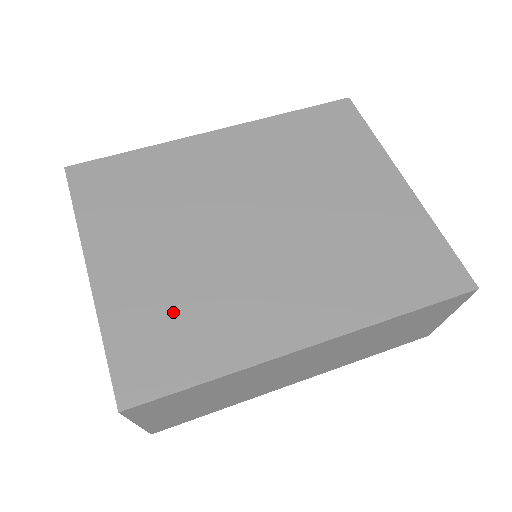
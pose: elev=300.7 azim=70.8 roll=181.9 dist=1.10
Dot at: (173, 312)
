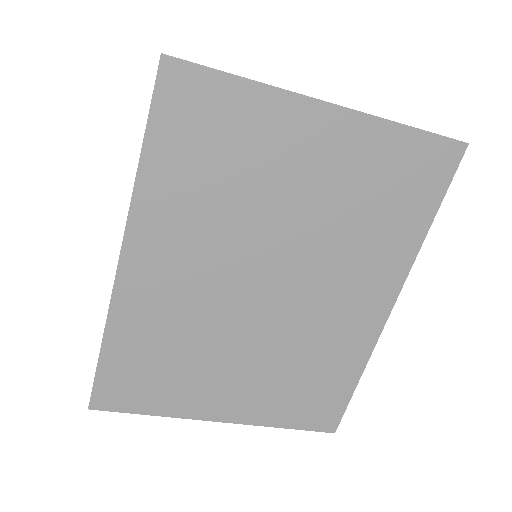
Dot at: (296, 381)
